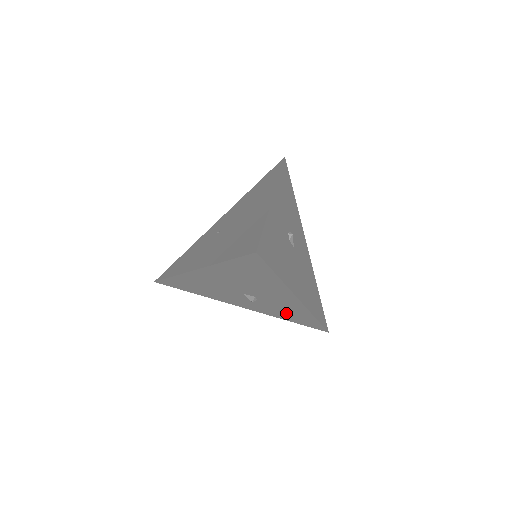
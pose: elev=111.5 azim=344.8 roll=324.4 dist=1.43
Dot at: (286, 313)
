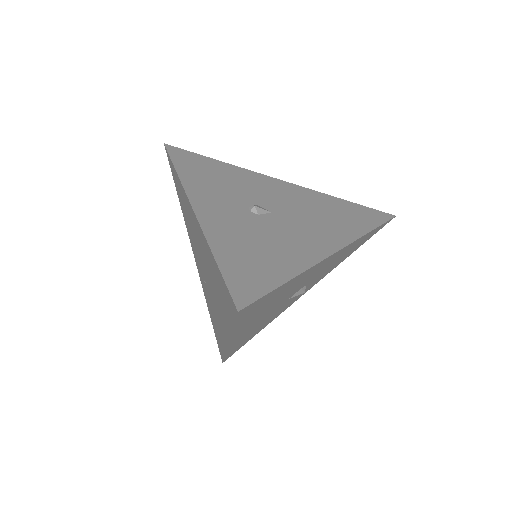
Dot at: (342, 258)
